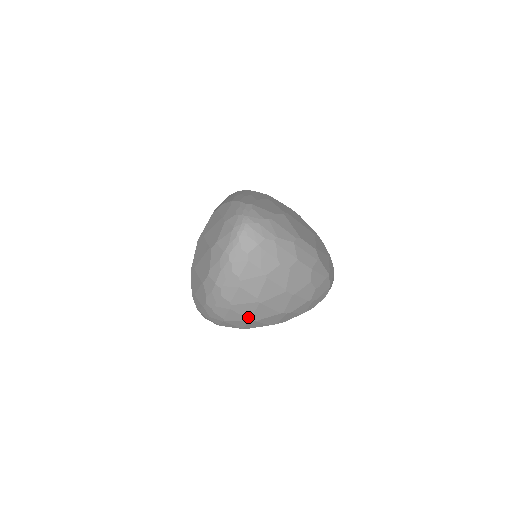
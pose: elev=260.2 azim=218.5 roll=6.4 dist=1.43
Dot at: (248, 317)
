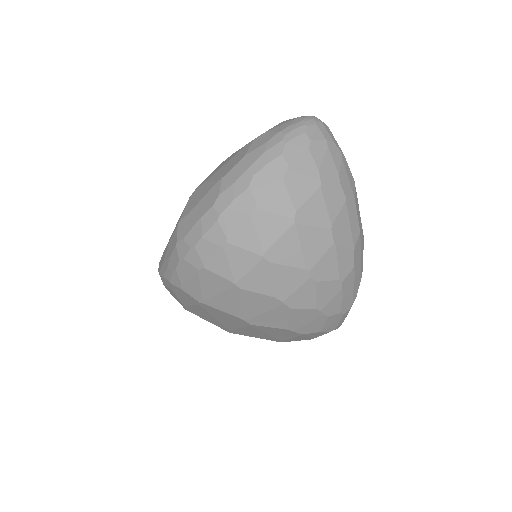
Dot at: (265, 246)
